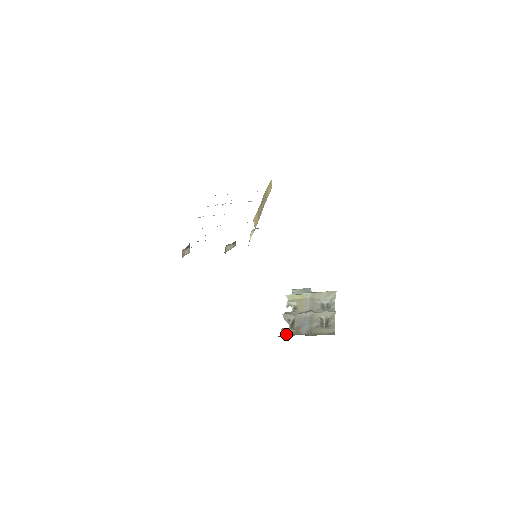
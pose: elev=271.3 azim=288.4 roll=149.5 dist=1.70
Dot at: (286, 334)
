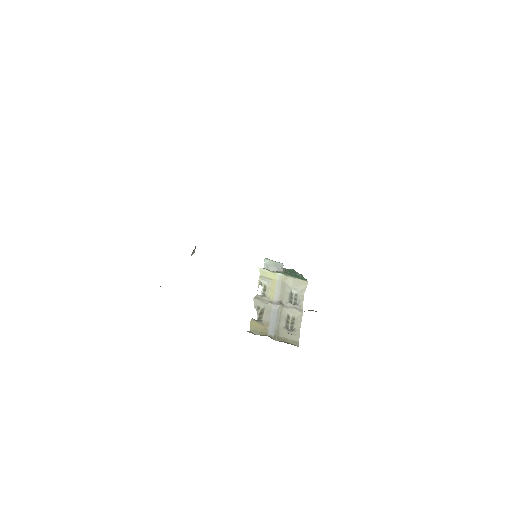
Dot at: (255, 329)
